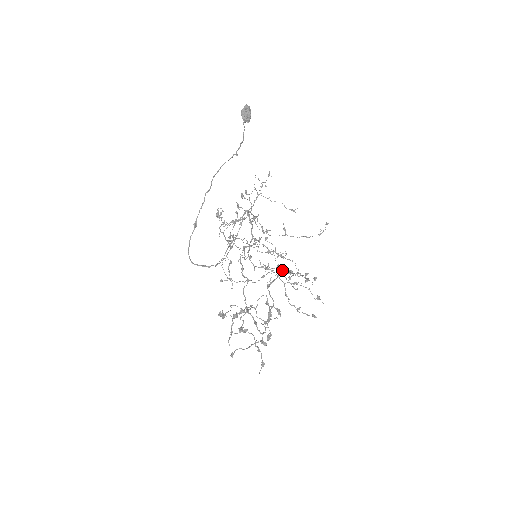
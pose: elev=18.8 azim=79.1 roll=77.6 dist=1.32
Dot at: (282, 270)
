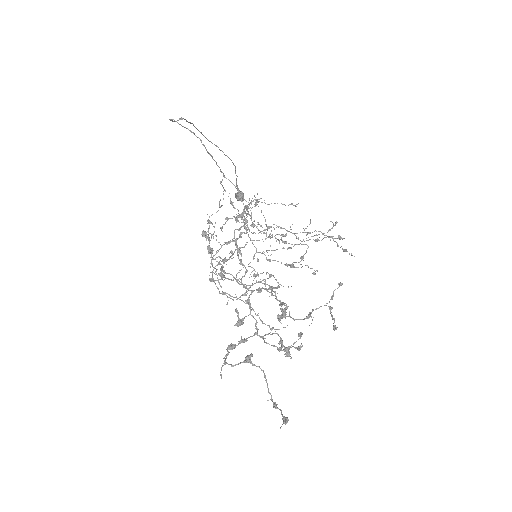
Dot at: (297, 319)
